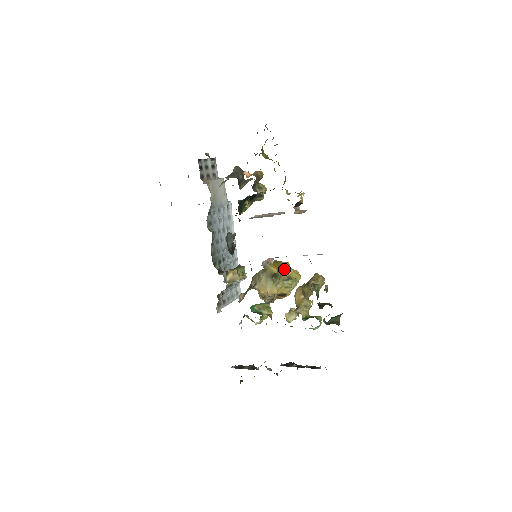
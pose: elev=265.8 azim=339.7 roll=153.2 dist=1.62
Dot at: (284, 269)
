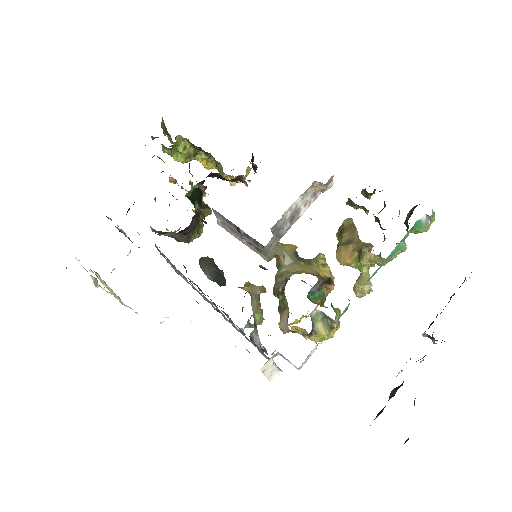
Dot at: occluded
